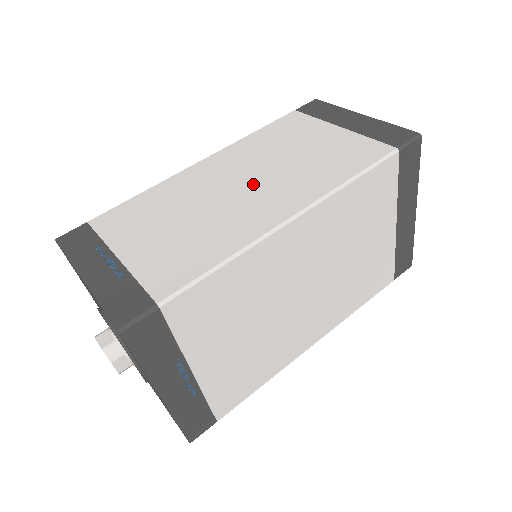
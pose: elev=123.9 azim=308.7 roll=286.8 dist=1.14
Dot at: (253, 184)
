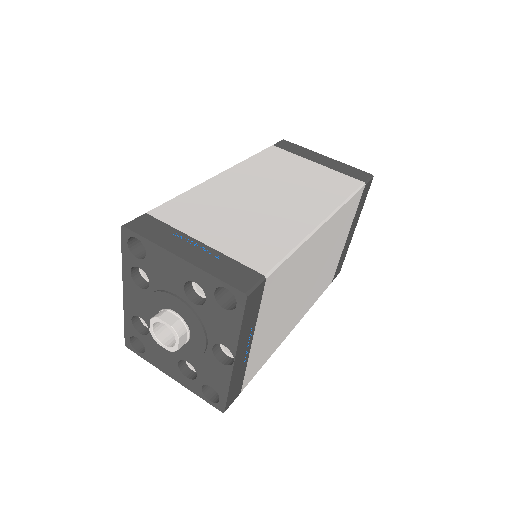
Dot at: (279, 196)
